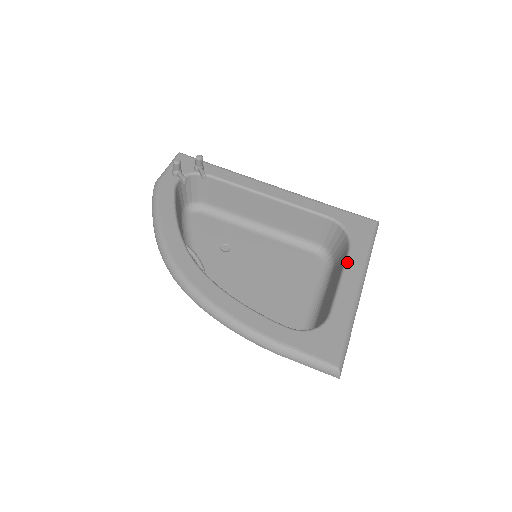
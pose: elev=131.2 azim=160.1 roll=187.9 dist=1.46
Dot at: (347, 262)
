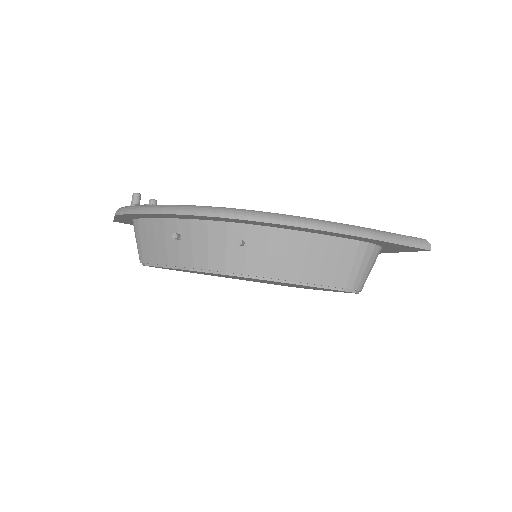
Dot at: occluded
